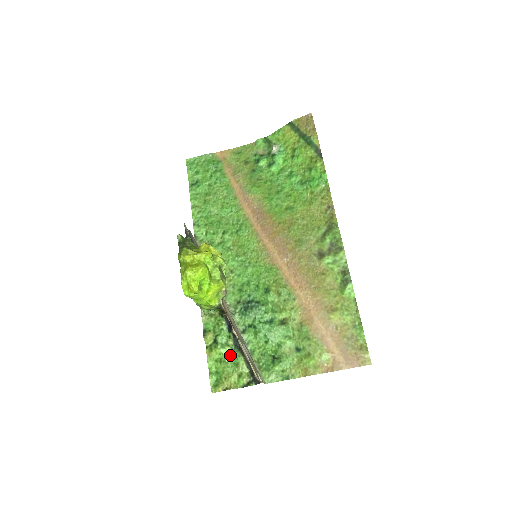
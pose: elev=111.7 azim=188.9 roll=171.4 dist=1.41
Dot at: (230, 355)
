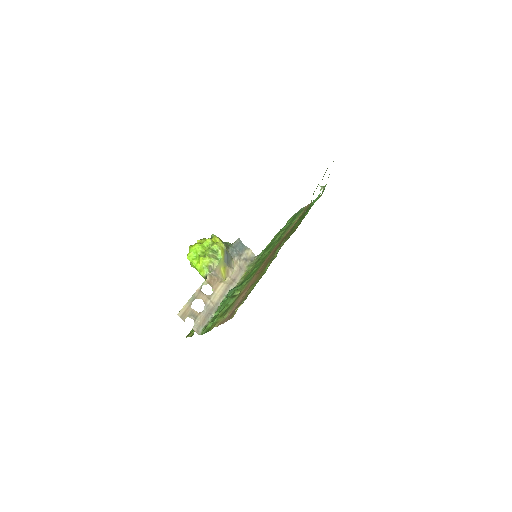
Dot at: occluded
